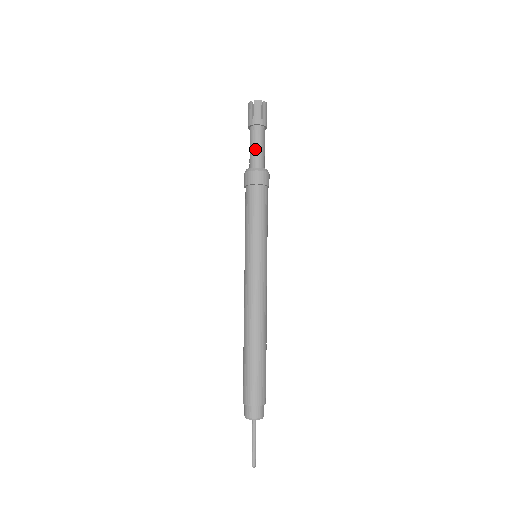
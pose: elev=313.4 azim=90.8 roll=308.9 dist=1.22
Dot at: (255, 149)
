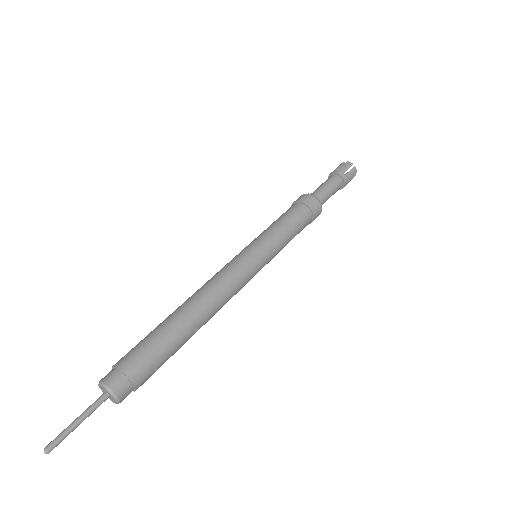
Dot at: (322, 187)
